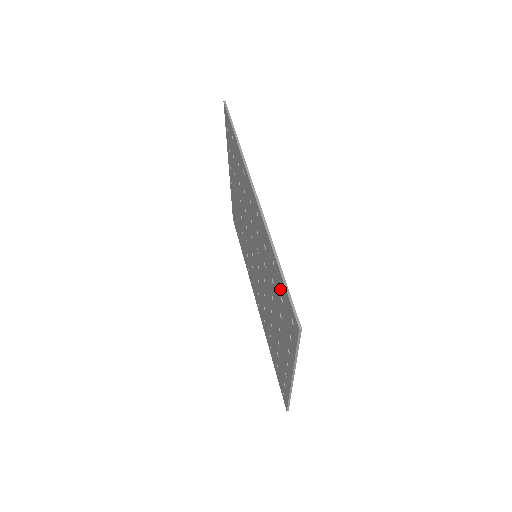
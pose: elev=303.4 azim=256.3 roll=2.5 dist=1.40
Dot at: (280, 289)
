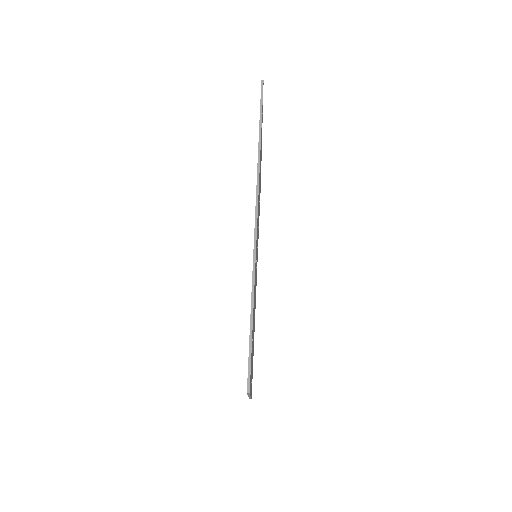
Dot at: occluded
